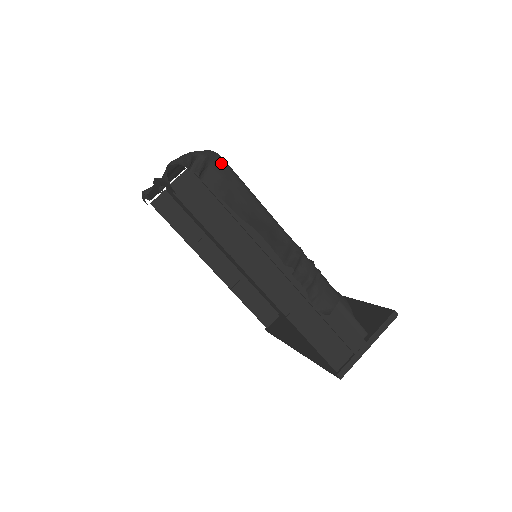
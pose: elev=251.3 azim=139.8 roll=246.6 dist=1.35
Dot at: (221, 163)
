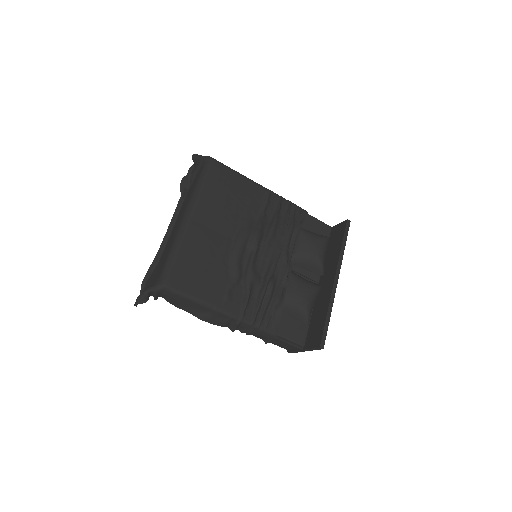
Dot at: (167, 292)
